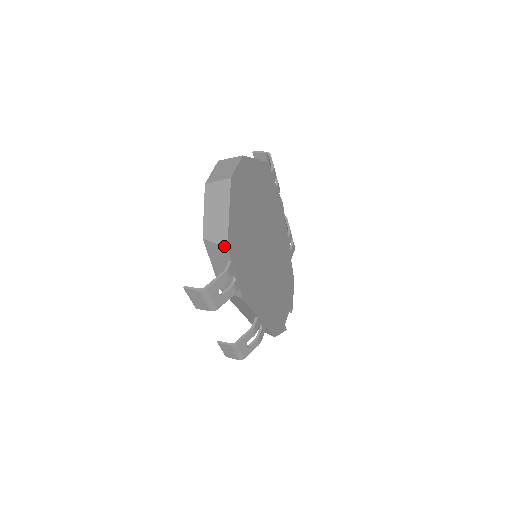
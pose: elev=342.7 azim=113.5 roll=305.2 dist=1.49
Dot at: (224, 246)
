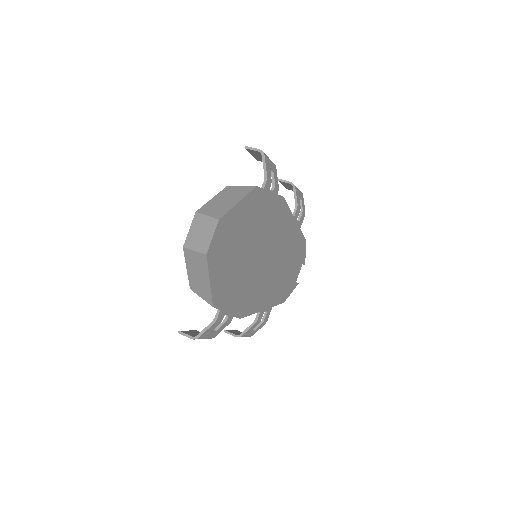
Dot at: occluded
